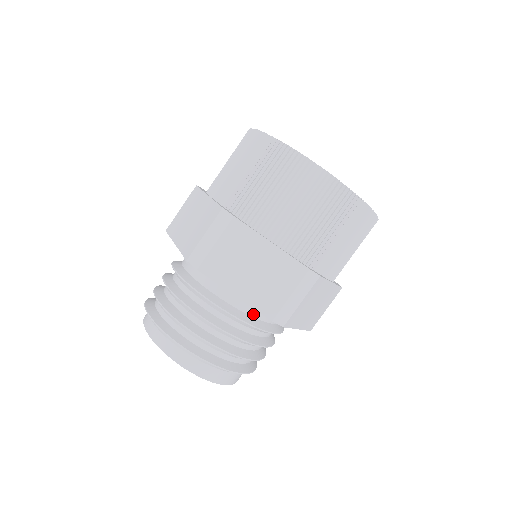
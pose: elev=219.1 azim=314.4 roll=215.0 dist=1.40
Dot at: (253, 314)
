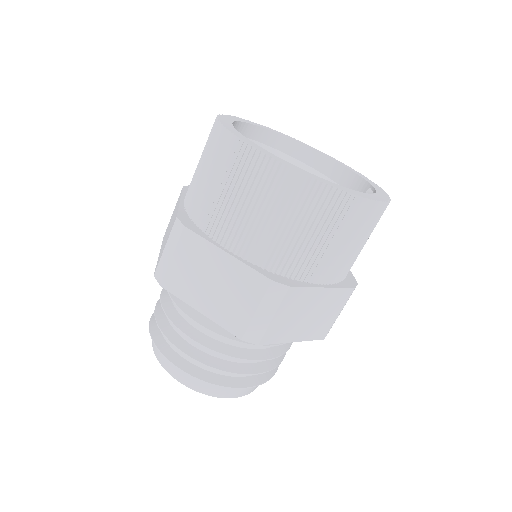
Dot at: occluded
